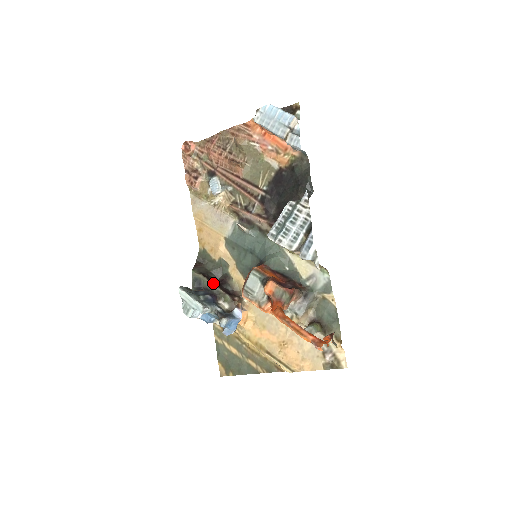
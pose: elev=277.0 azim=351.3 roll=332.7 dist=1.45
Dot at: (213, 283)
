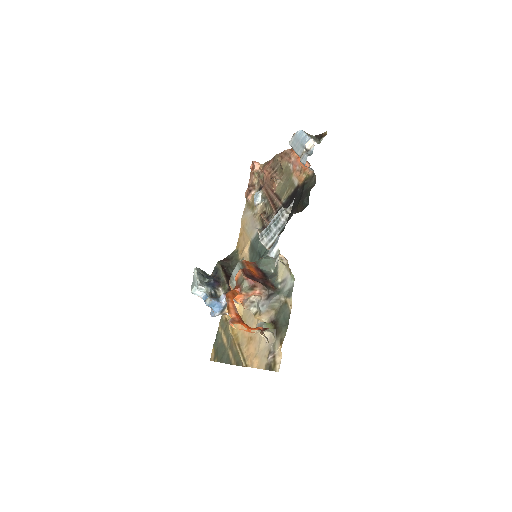
Dot at: (224, 274)
